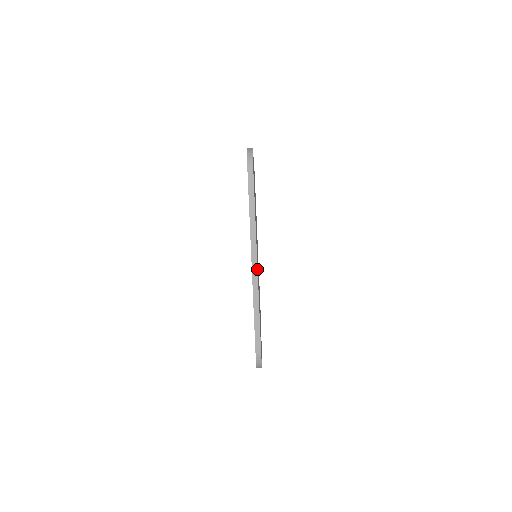
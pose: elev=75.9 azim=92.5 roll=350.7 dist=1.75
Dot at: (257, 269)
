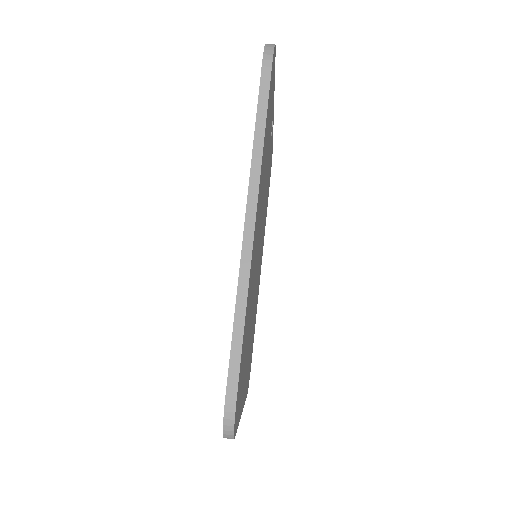
Dot at: (253, 236)
